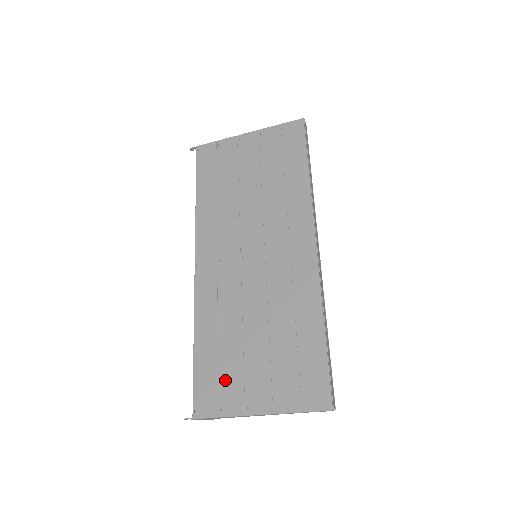
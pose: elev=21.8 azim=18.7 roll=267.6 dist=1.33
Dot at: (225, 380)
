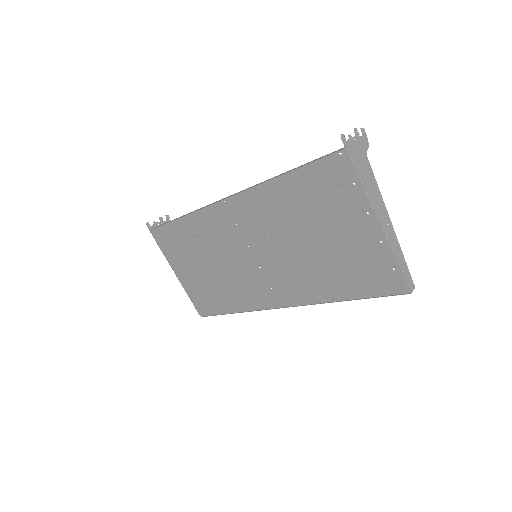
Dot at: (176, 249)
